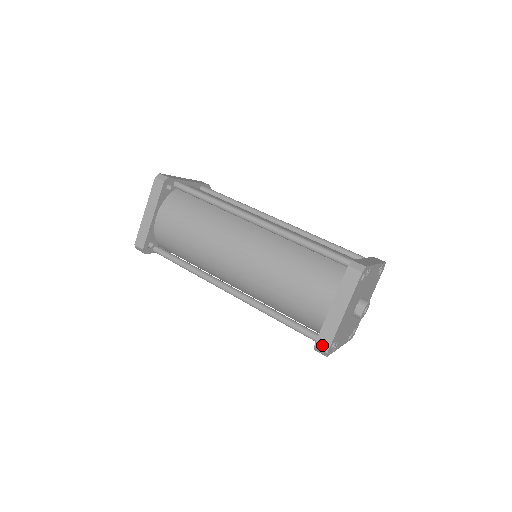
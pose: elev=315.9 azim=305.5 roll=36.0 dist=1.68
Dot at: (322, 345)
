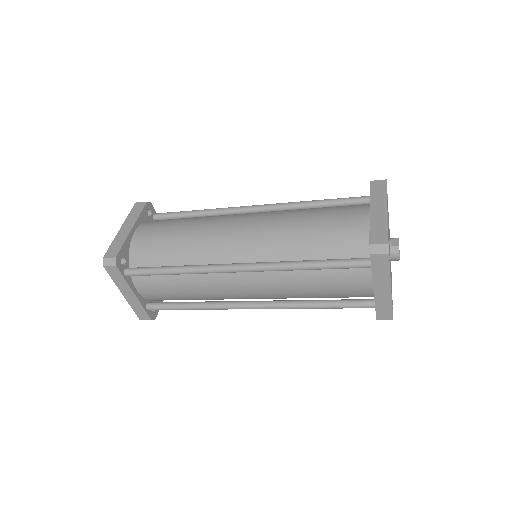
Dot at: (378, 240)
